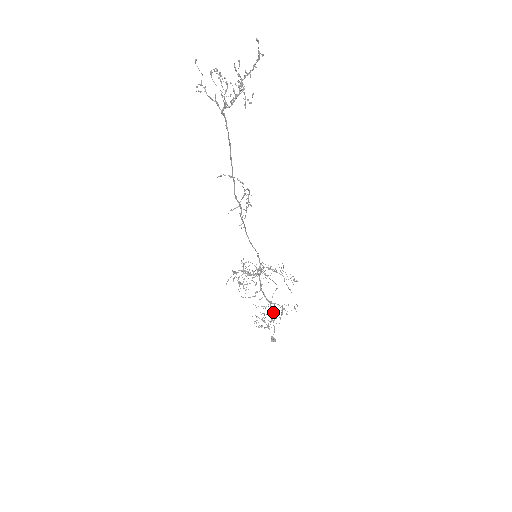
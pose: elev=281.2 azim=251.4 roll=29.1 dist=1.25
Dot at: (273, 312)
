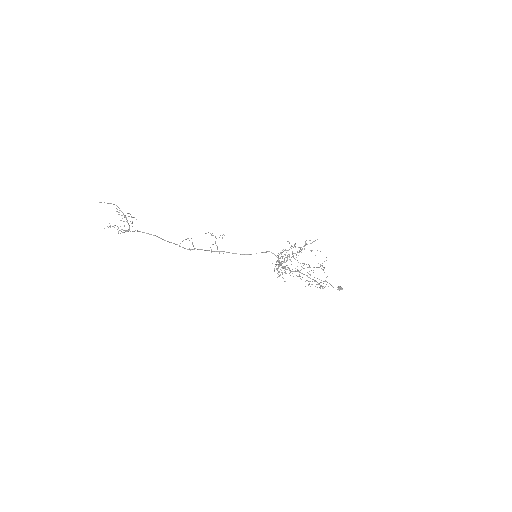
Dot at: occluded
